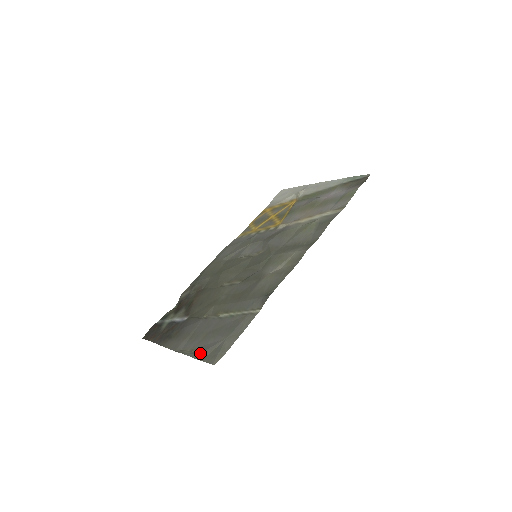
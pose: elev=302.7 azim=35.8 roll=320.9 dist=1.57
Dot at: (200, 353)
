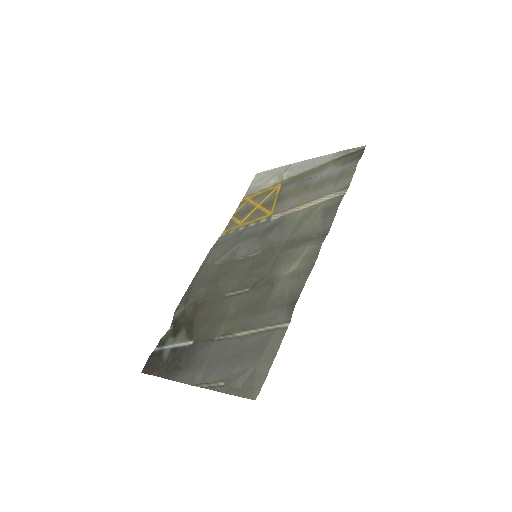
Dot at: (228, 385)
